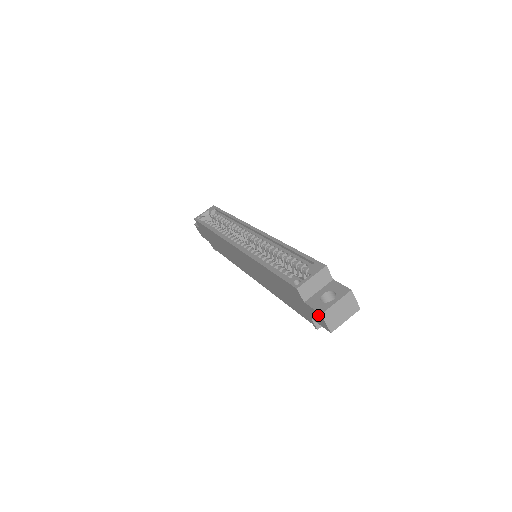
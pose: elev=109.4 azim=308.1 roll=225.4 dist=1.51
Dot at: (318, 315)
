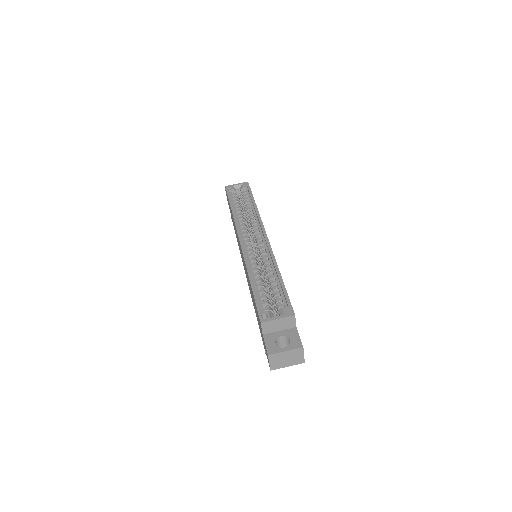
Dot at: (267, 352)
